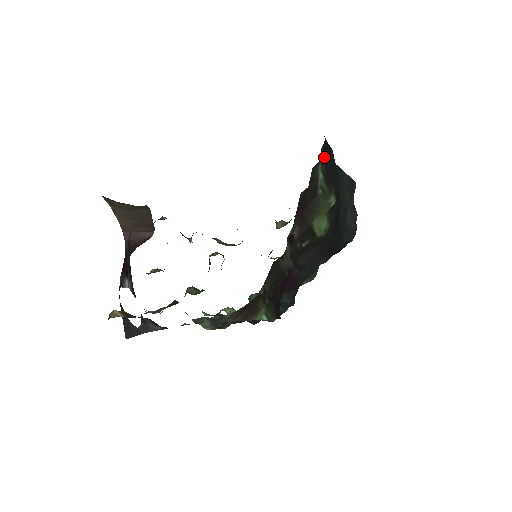
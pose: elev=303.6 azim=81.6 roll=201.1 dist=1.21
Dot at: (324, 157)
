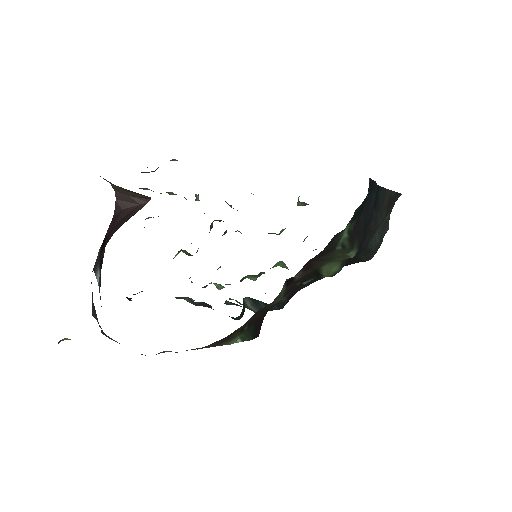
Dot at: (357, 215)
